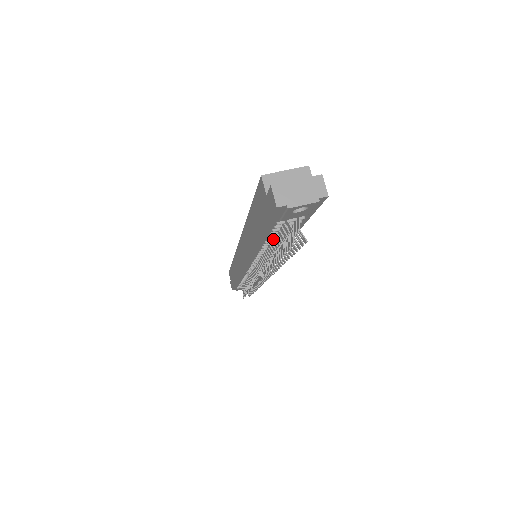
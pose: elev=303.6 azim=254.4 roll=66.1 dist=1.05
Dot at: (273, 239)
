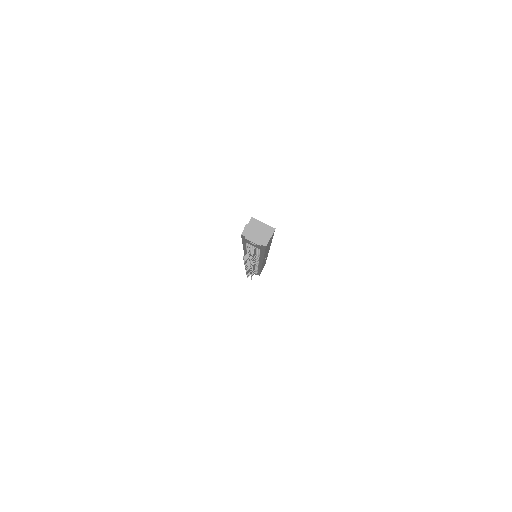
Dot at: (250, 250)
